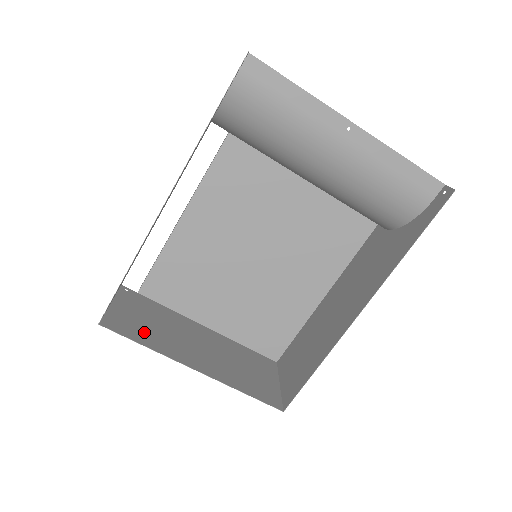
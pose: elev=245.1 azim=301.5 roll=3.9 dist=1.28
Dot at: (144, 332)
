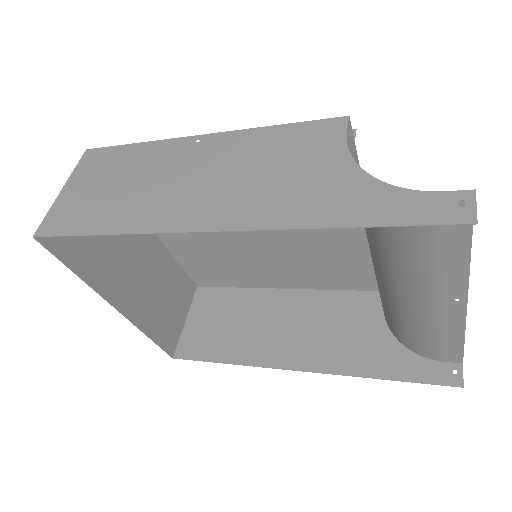
Dot at: (84, 249)
